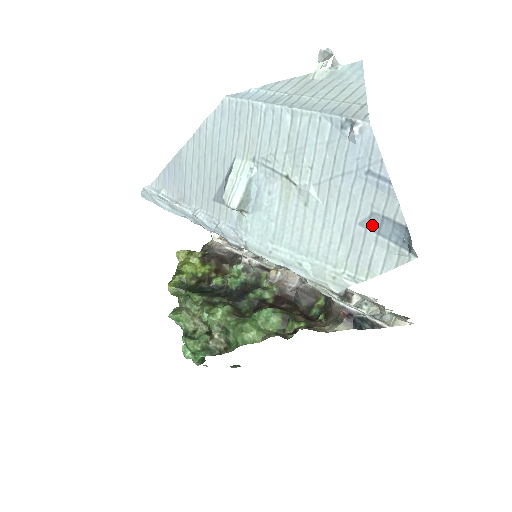
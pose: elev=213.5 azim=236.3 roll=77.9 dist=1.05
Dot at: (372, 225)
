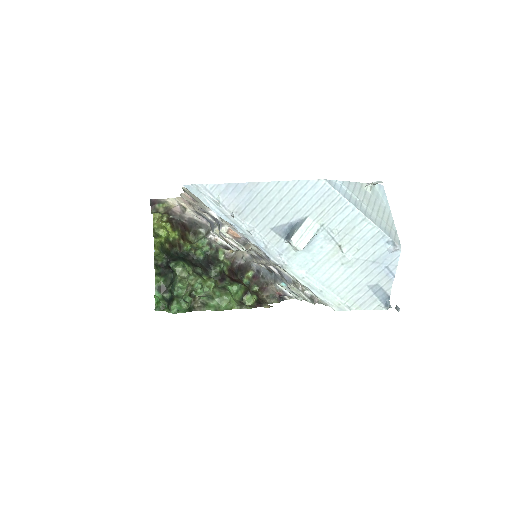
Dot at: (374, 289)
